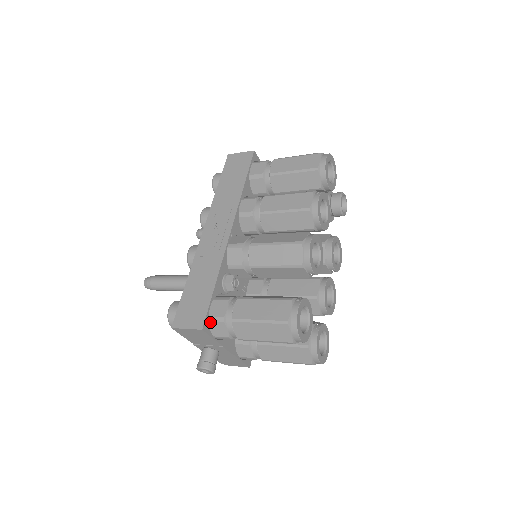
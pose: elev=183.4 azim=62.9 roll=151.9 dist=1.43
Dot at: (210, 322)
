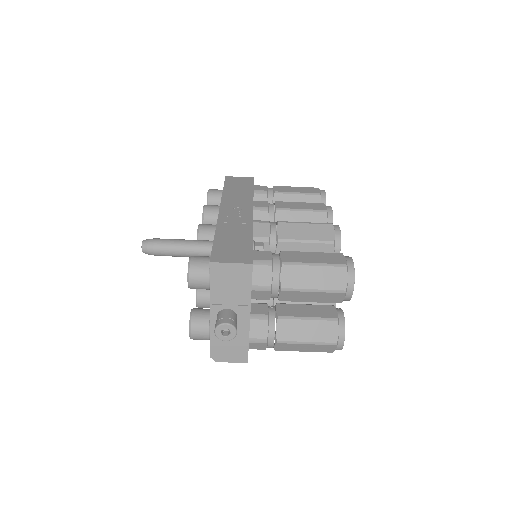
Dot at: (253, 265)
